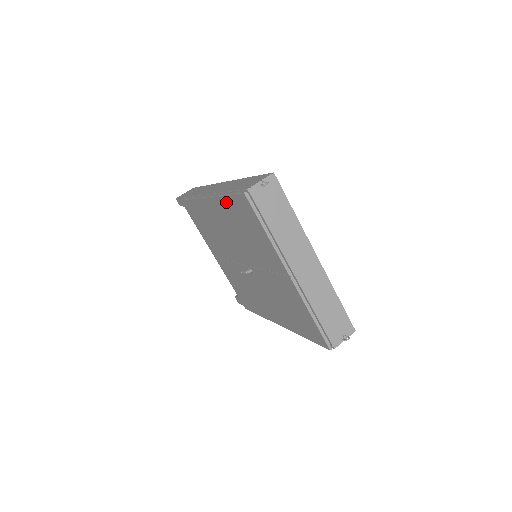
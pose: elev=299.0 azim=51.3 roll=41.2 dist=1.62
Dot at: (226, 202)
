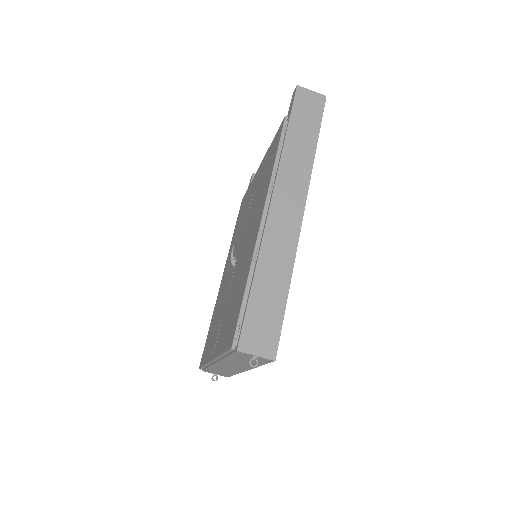
Dot at: (245, 281)
